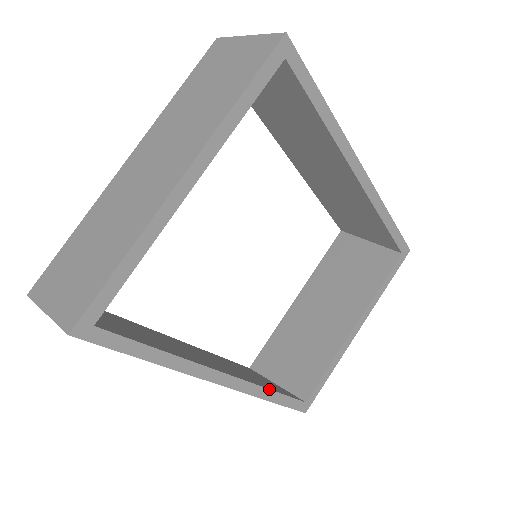
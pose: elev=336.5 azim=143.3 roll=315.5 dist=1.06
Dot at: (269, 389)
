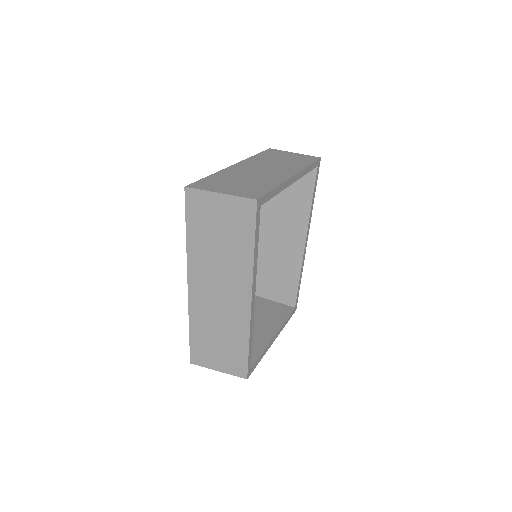
Dot at: occluded
